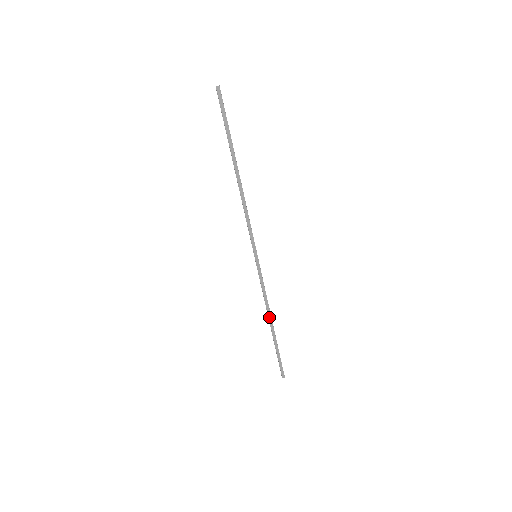
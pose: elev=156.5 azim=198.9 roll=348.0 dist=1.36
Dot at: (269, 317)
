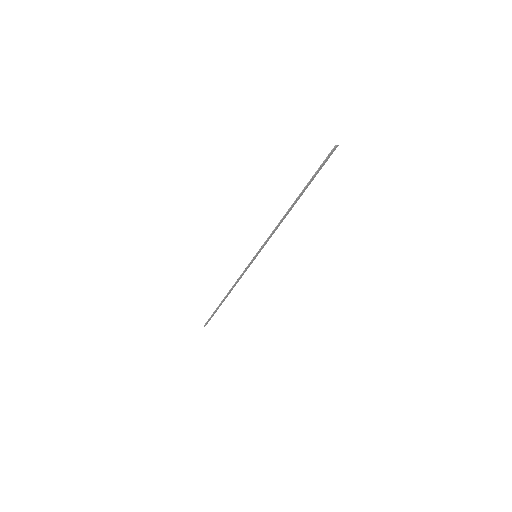
Dot at: (229, 292)
